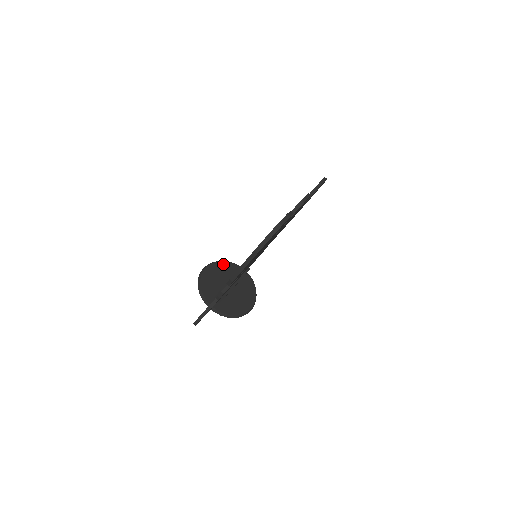
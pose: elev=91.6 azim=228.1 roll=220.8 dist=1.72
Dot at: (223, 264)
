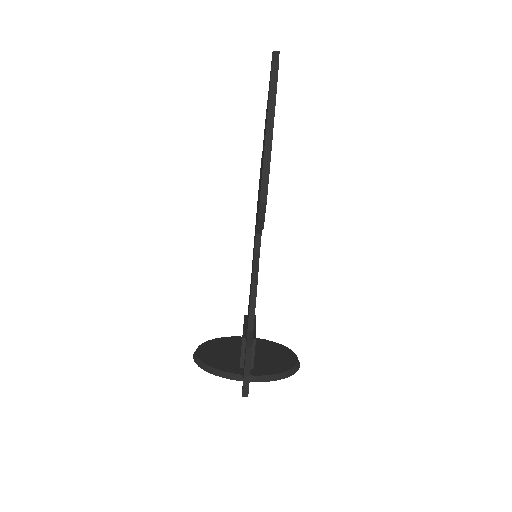
Dot at: (215, 341)
